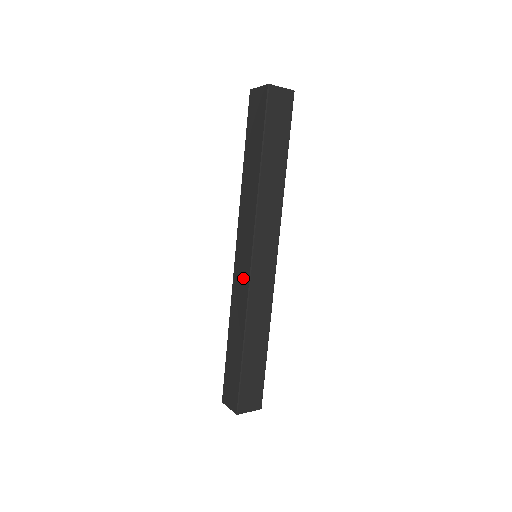
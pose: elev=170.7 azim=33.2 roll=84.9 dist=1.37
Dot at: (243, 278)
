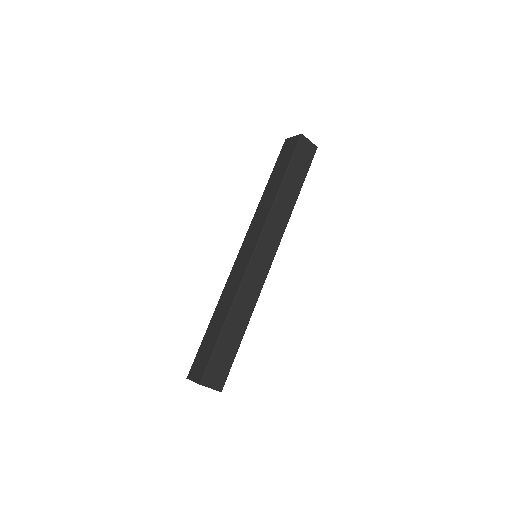
Dot at: (242, 267)
